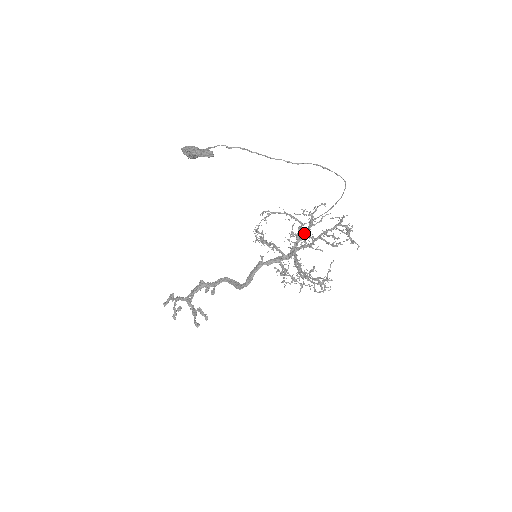
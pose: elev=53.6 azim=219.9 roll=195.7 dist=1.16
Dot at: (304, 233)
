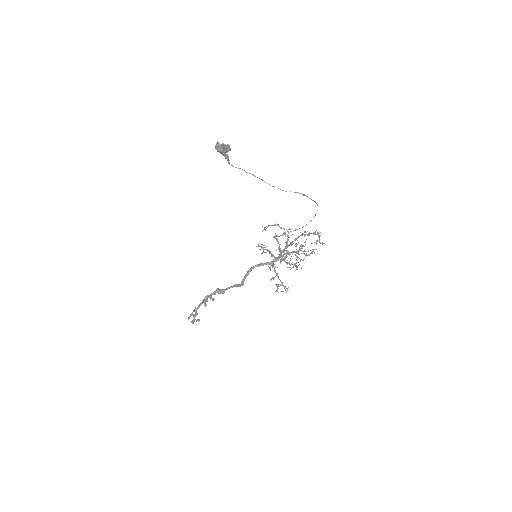
Dot at: occluded
